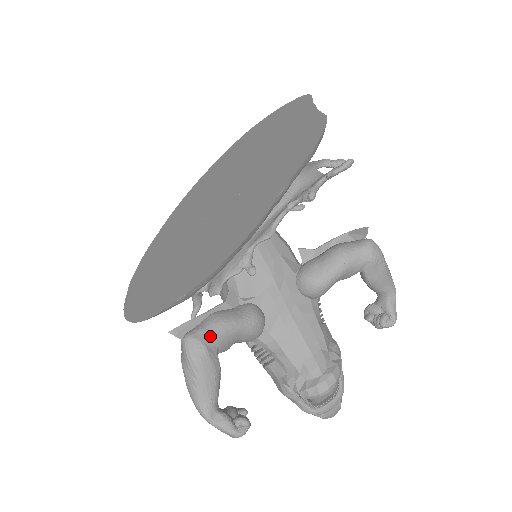
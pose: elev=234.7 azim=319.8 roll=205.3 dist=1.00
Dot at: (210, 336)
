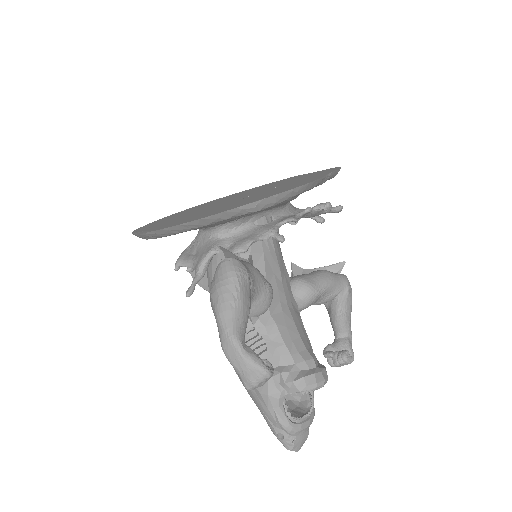
Dot at: (248, 269)
